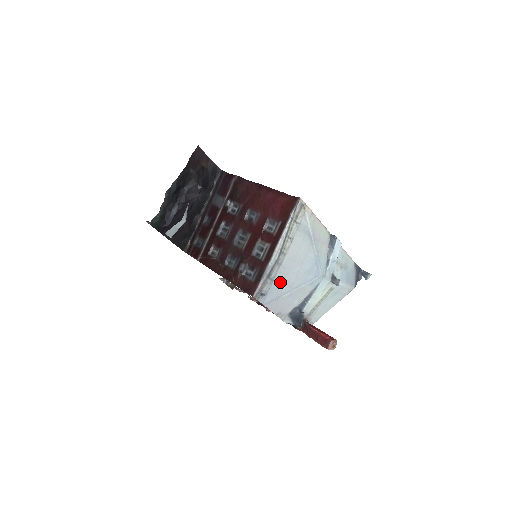
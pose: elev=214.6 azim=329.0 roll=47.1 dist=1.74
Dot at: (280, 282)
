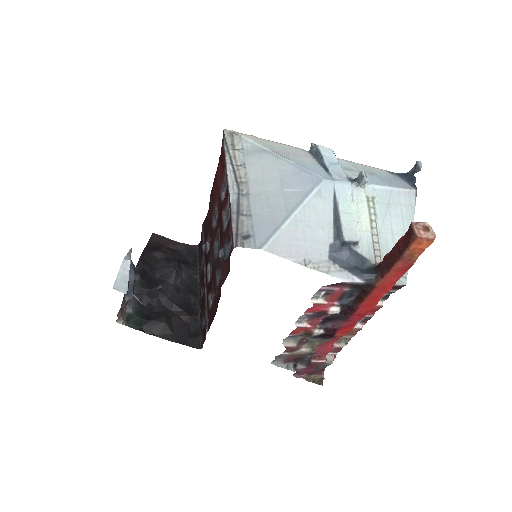
Dot at: (264, 213)
